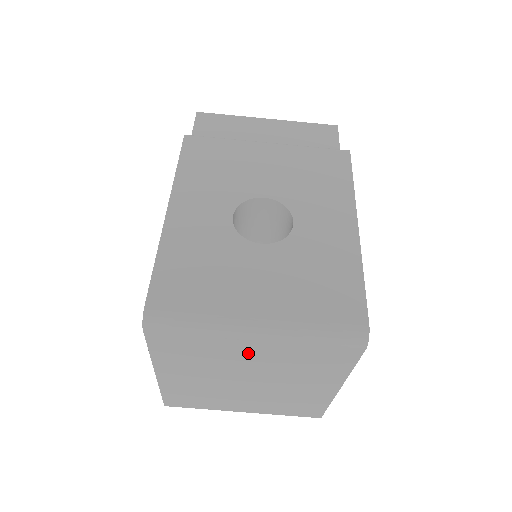
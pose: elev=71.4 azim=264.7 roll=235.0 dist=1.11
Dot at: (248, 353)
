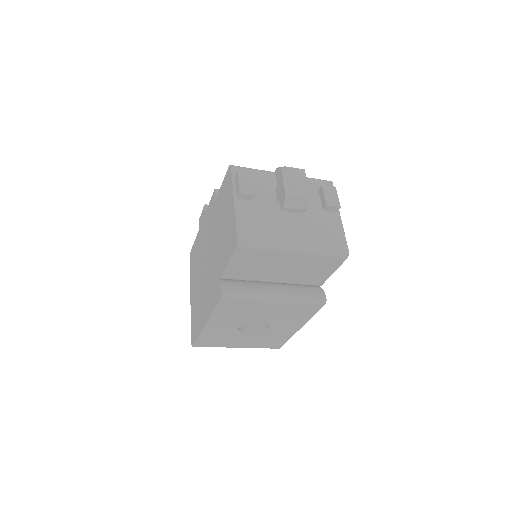
Dot at: occluded
